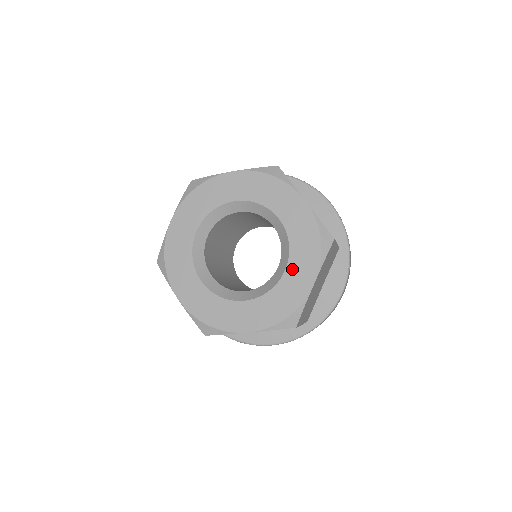
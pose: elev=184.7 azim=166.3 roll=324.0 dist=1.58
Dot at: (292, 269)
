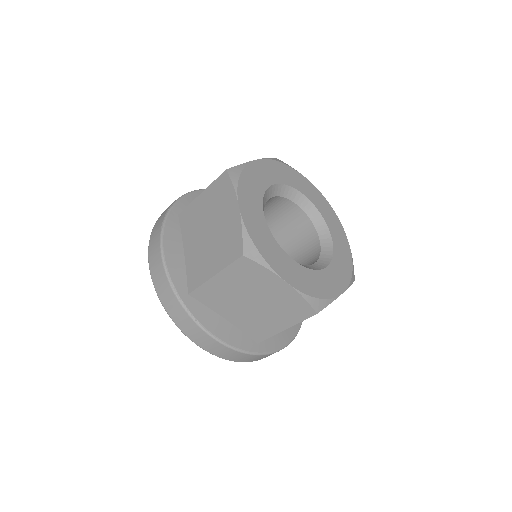
Dot at: (331, 271)
